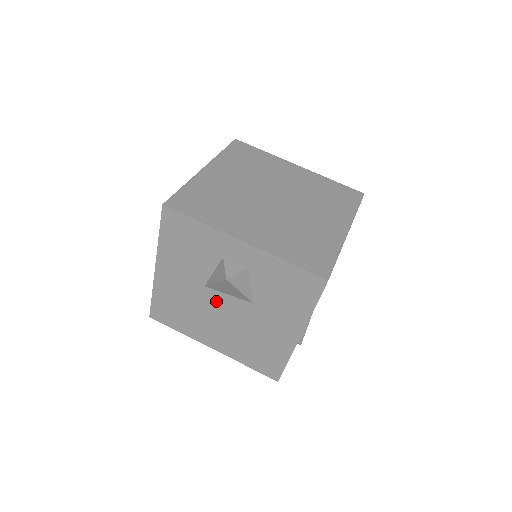
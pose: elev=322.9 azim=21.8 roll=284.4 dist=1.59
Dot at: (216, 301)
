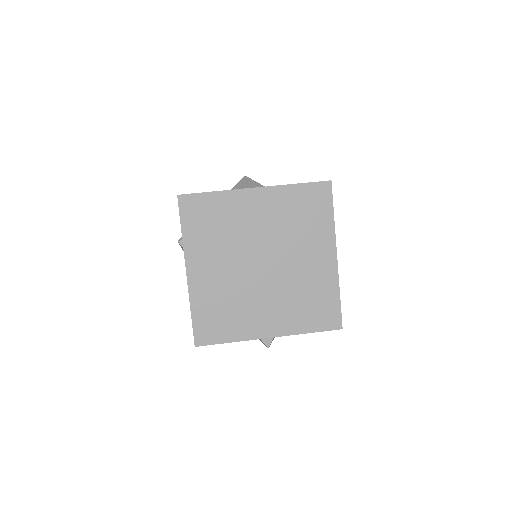
Dot at: occluded
